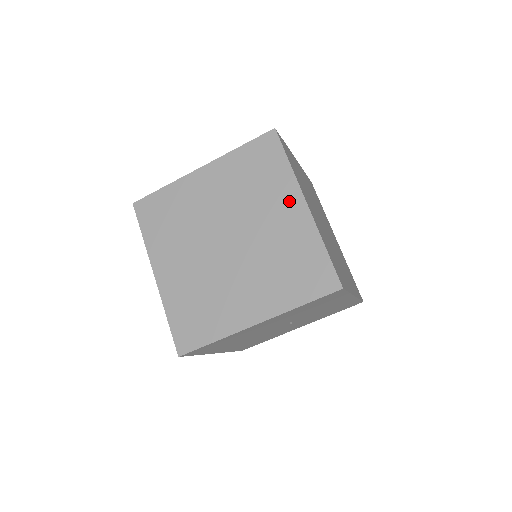
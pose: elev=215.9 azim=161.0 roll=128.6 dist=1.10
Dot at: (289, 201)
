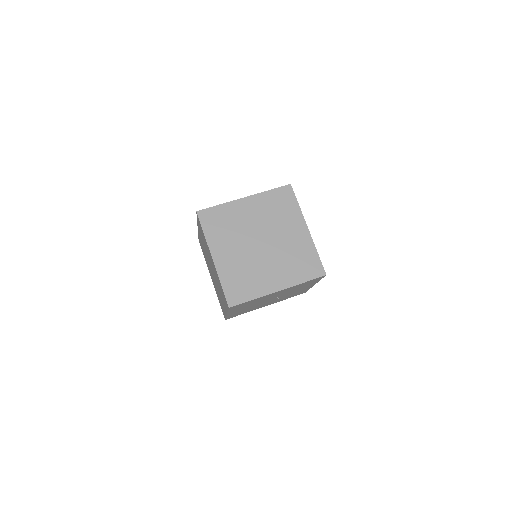
Dot at: (298, 225)
